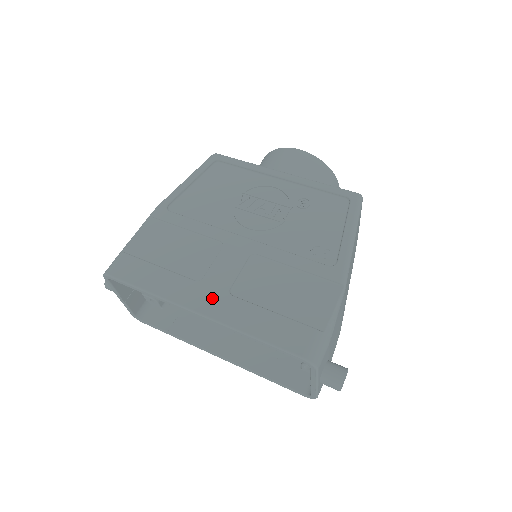
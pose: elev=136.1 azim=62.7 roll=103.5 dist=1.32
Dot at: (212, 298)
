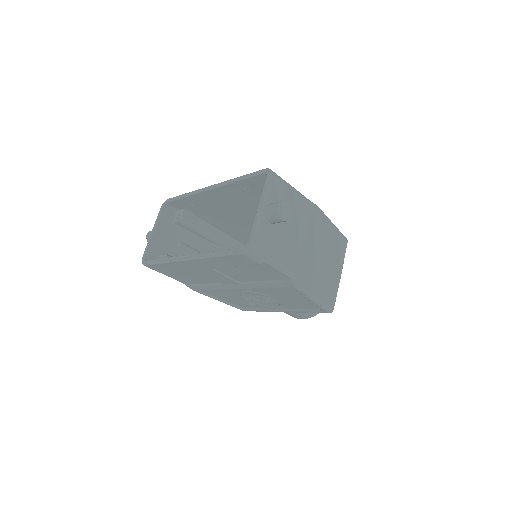
Dot at: occluded
